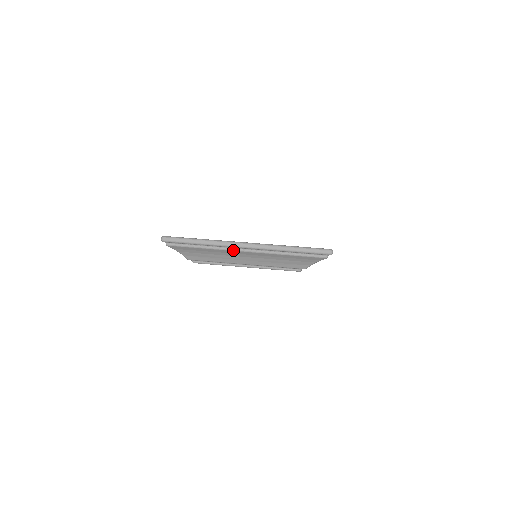
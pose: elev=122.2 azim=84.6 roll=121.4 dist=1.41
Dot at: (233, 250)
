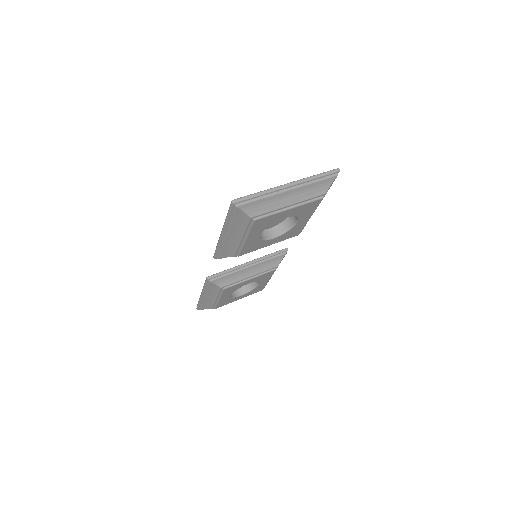
Dot at: (282, 192)
